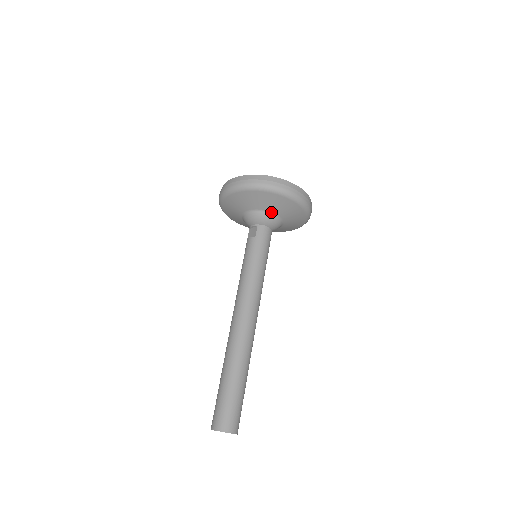
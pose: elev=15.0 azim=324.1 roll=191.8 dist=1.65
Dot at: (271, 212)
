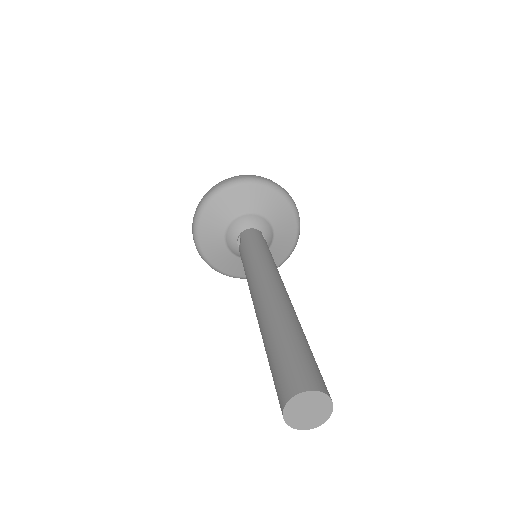
Dot at: (242, 214)
